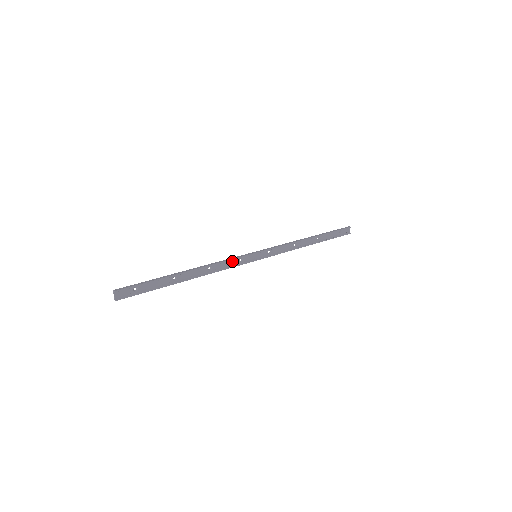
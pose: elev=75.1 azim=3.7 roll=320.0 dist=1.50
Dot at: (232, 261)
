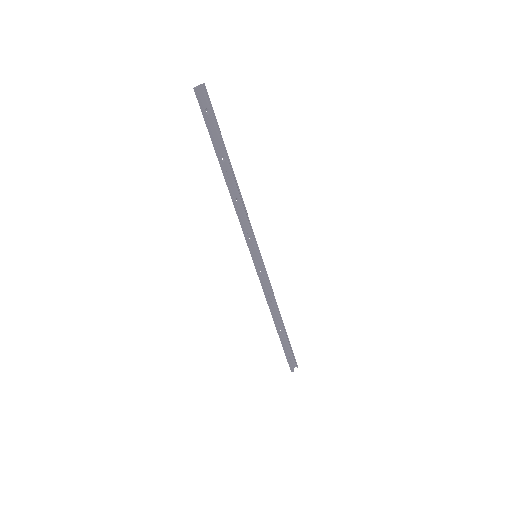
Dot at: (247, 227)
